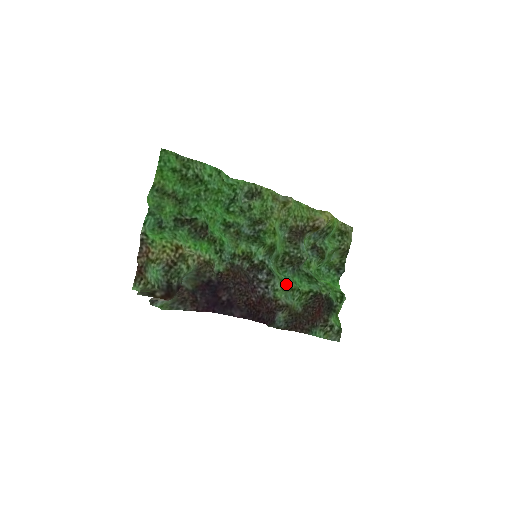
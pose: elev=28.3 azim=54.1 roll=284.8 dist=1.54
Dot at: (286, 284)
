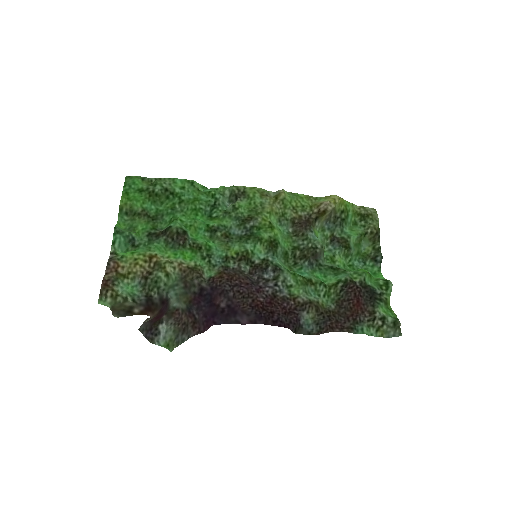
Dot at: (301, 278)
